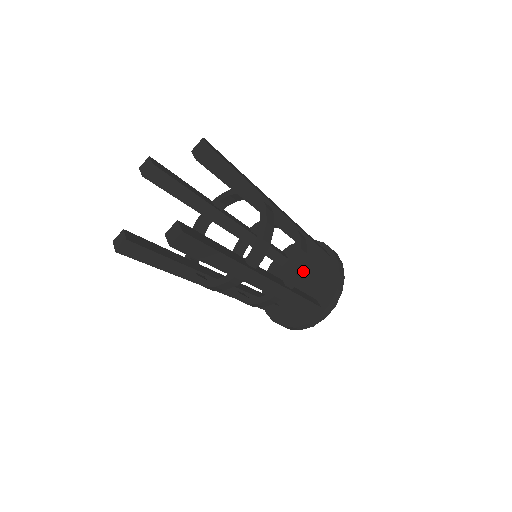
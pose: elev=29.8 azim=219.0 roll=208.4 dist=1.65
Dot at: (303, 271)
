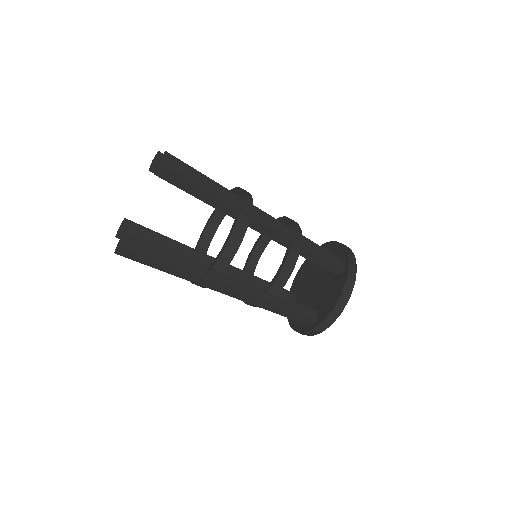
Dot at: (322, 276)
